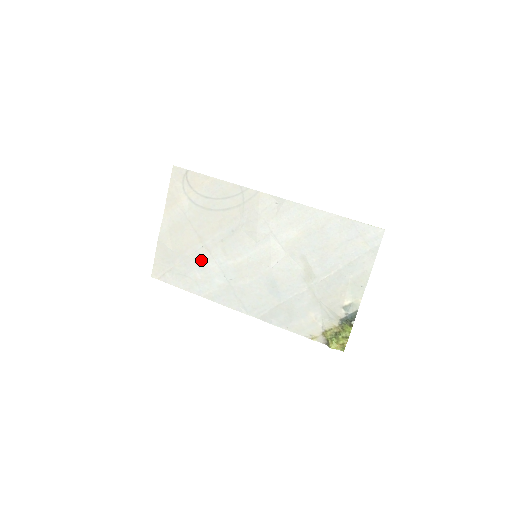
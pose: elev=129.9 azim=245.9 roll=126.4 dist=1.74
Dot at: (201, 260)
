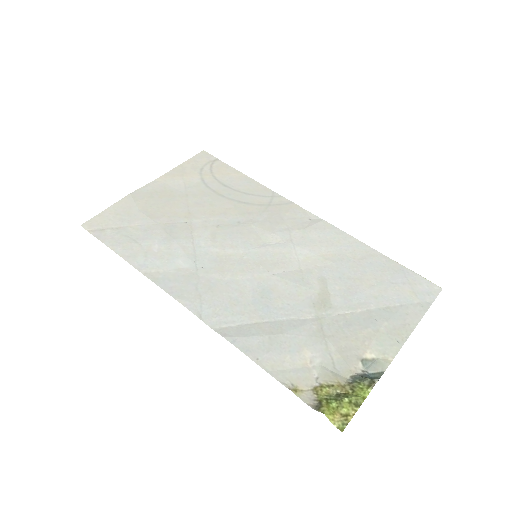
Dot at: (173, 233)
